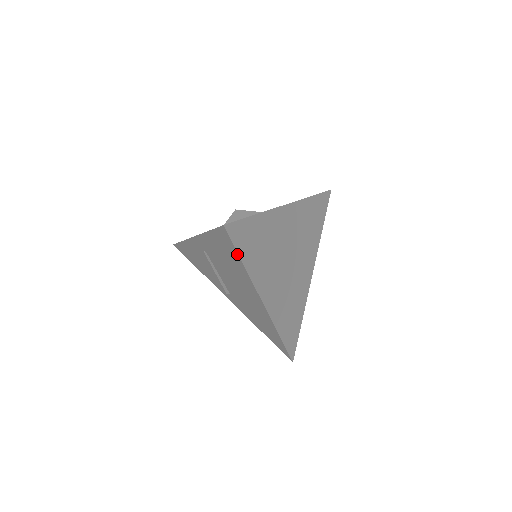
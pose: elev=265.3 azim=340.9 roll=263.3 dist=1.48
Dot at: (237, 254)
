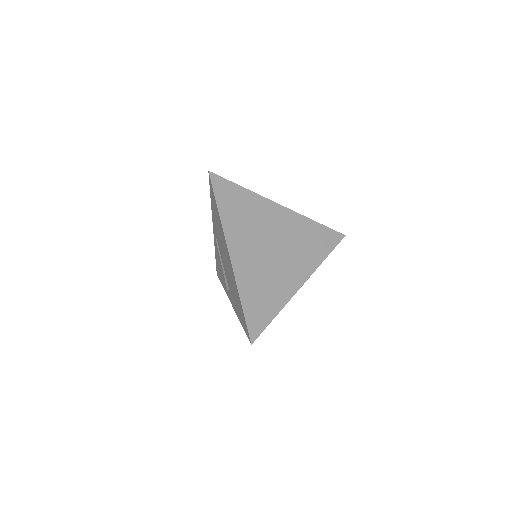
Dot at: (215, 199)
